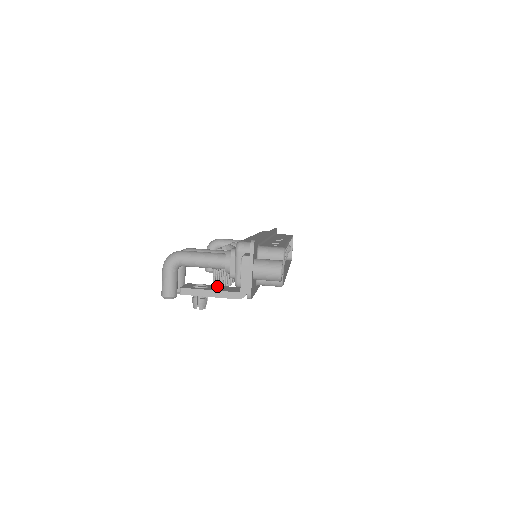
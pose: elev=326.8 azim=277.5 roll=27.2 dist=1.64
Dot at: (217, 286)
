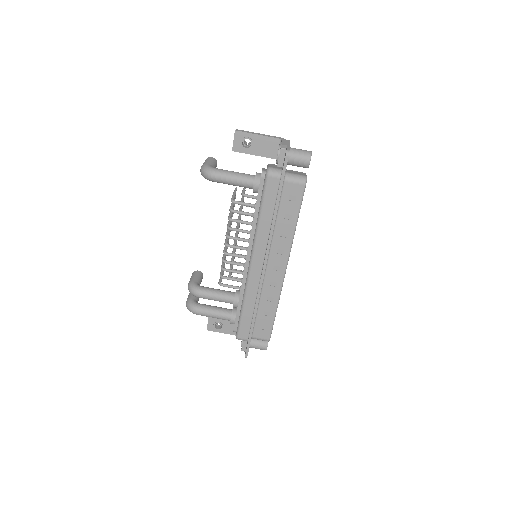
Dot at: (228, 323)
